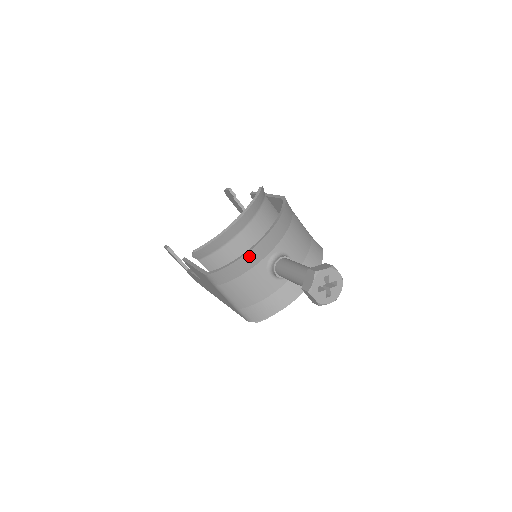
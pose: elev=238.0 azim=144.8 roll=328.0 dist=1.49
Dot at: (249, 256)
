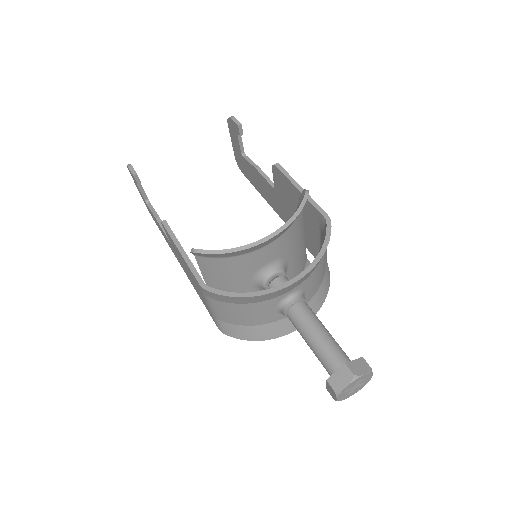
Dot at: (269, 294)
